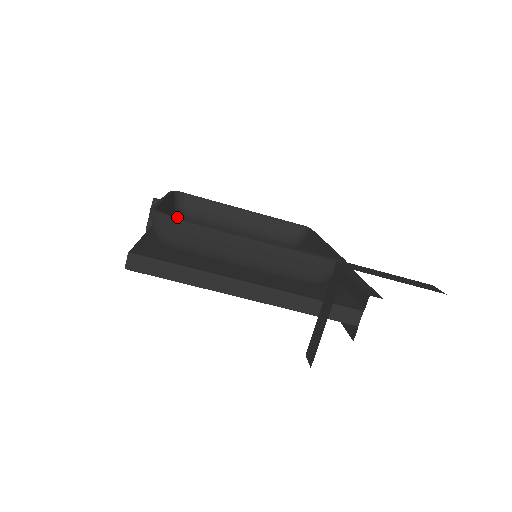
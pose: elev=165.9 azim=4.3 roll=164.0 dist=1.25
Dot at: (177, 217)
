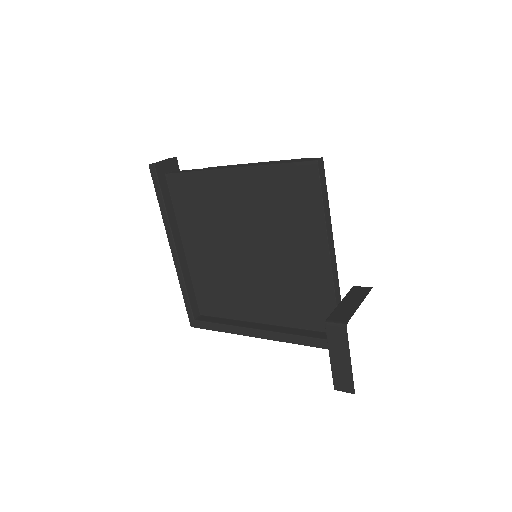
Dot at: occluded
